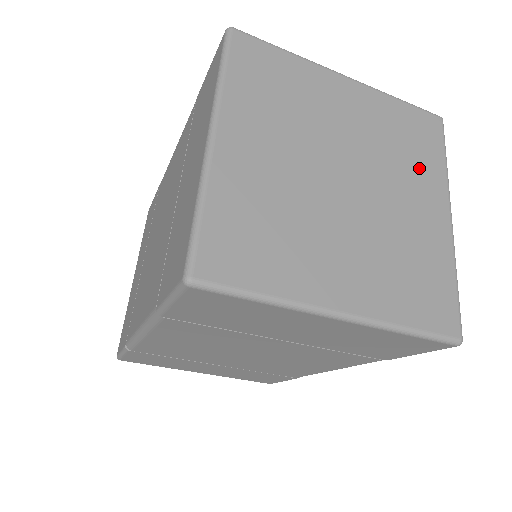
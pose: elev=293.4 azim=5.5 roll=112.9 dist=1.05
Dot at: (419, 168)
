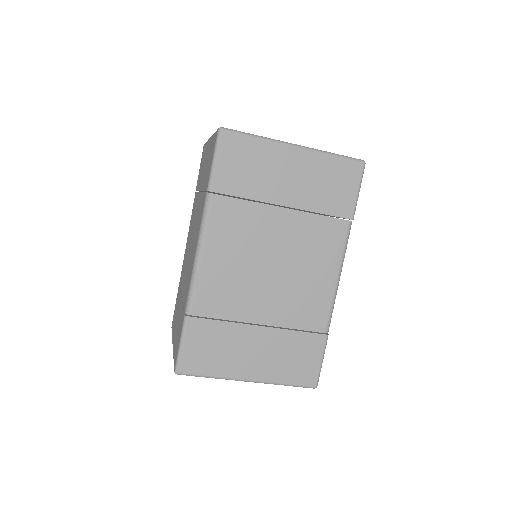
Dot at: occluded
